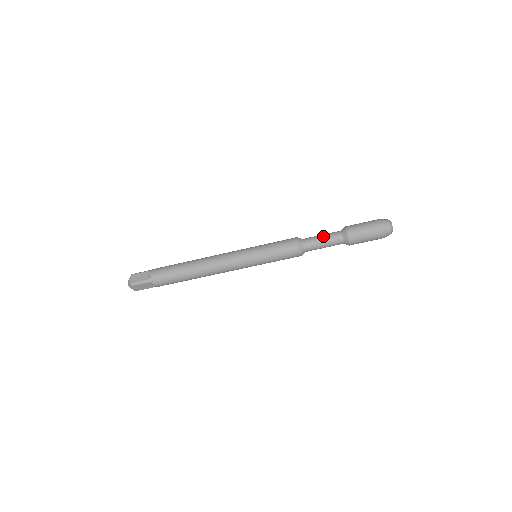
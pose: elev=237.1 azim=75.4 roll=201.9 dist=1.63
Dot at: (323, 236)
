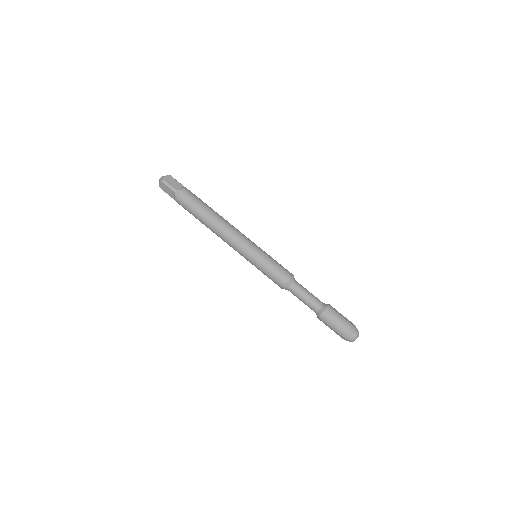
Dot at: occluded
